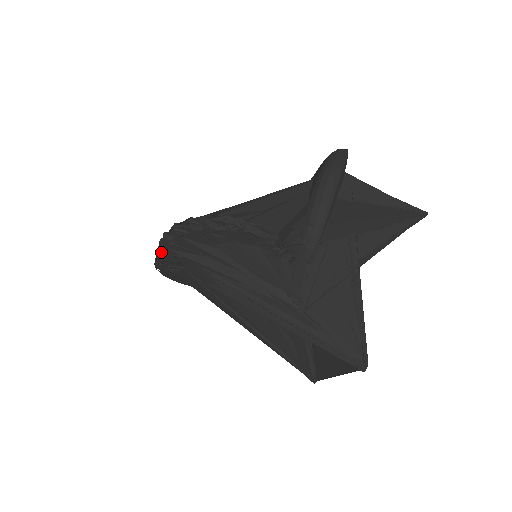
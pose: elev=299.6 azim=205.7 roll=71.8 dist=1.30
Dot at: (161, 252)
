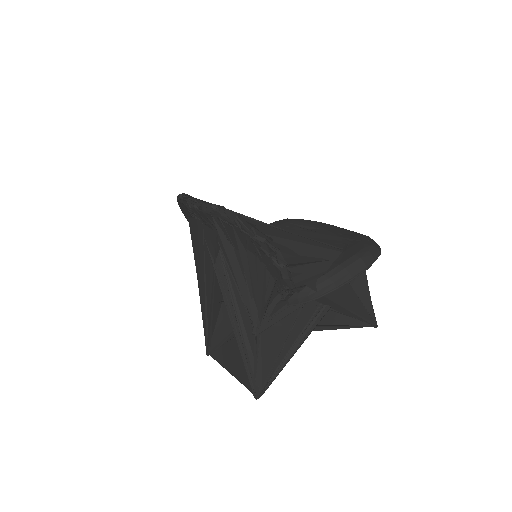
Dot at: (203, 208)
